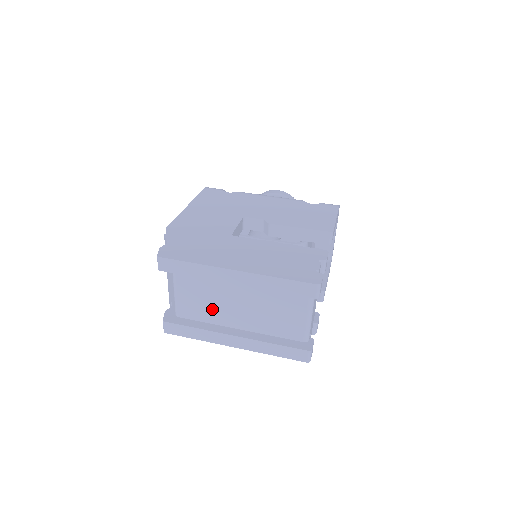
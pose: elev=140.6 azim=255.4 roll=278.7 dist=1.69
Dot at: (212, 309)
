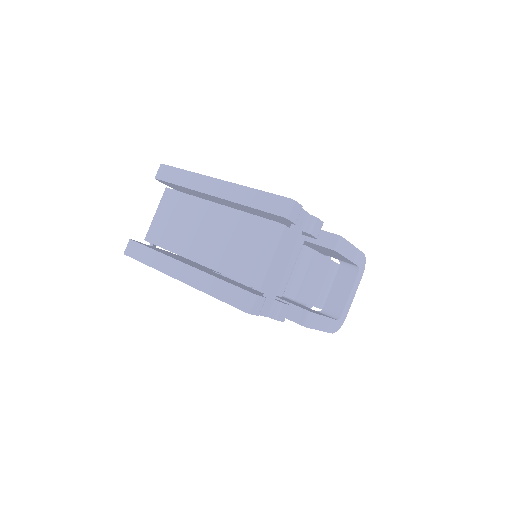
Dot at: (180, 232)
